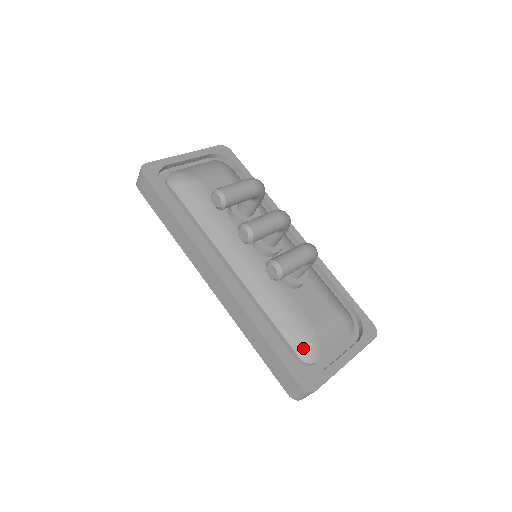
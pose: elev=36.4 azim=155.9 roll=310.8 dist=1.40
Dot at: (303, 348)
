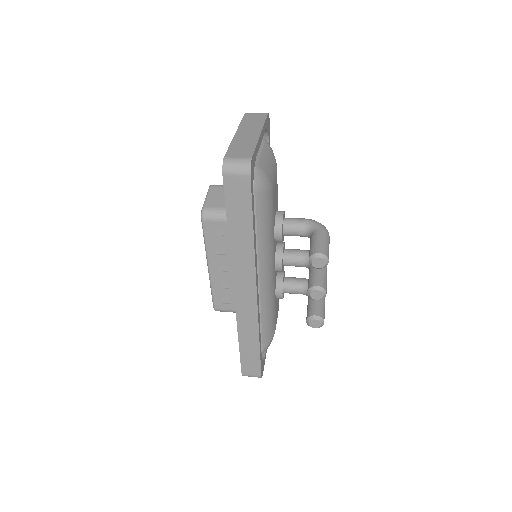
Dot at: (268, 346)
